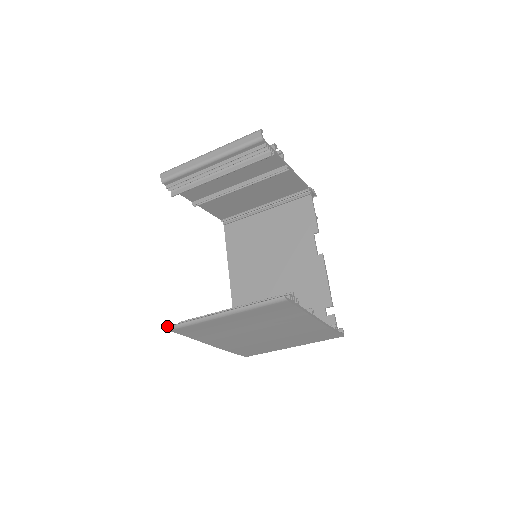
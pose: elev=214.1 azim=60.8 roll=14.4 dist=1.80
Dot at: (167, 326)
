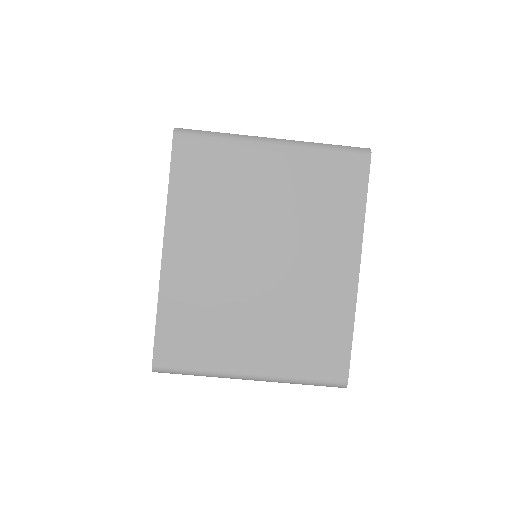
Dot at: (176, 128)
